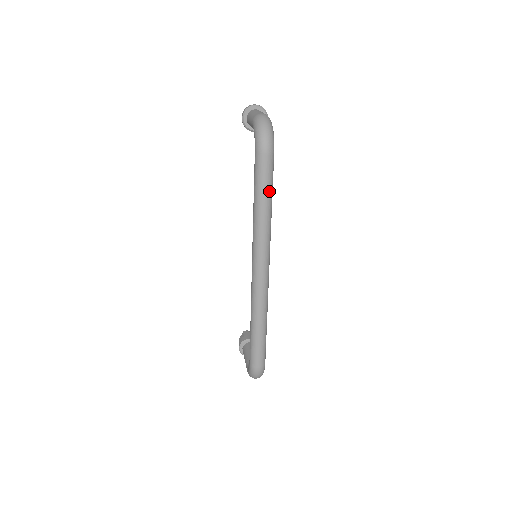
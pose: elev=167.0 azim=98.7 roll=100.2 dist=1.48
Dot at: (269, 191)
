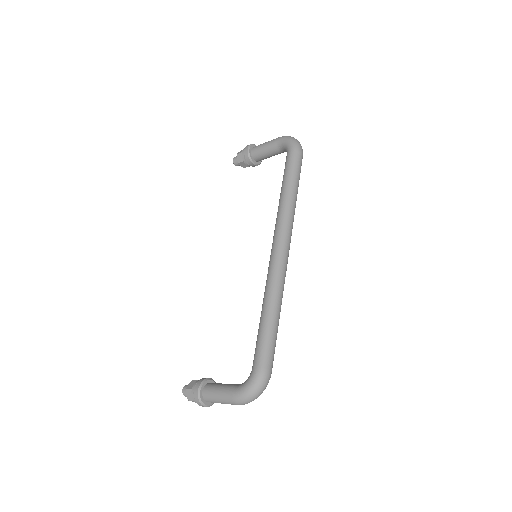
Dot at: occluded
